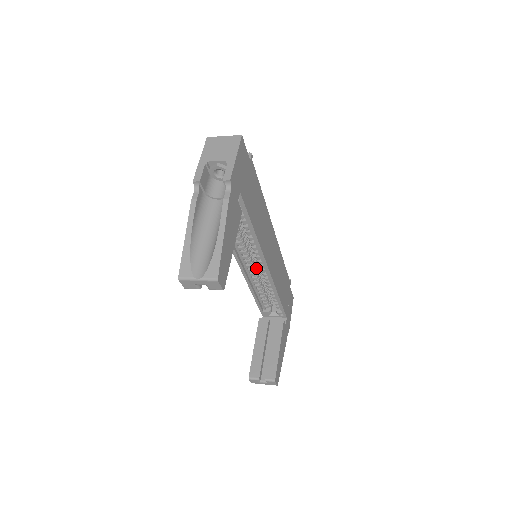
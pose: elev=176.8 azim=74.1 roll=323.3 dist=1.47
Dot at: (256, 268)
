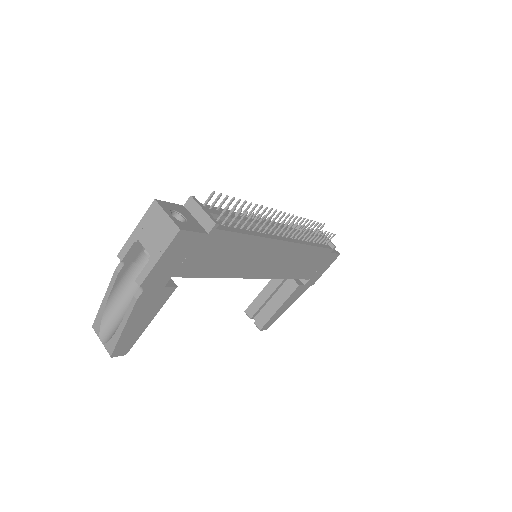
Dot at: occluded
